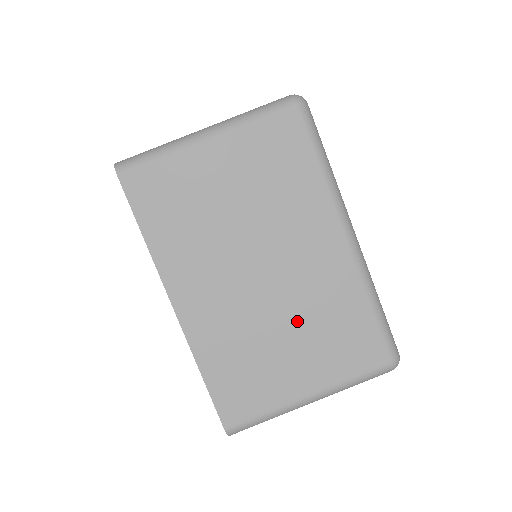
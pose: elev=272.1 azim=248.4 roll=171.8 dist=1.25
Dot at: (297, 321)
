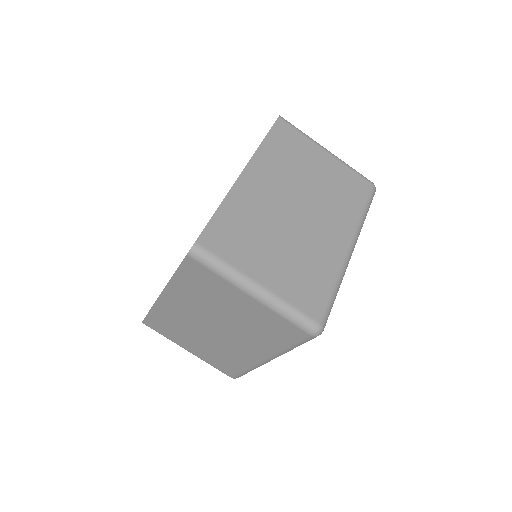
Dot at: (292, 246)
